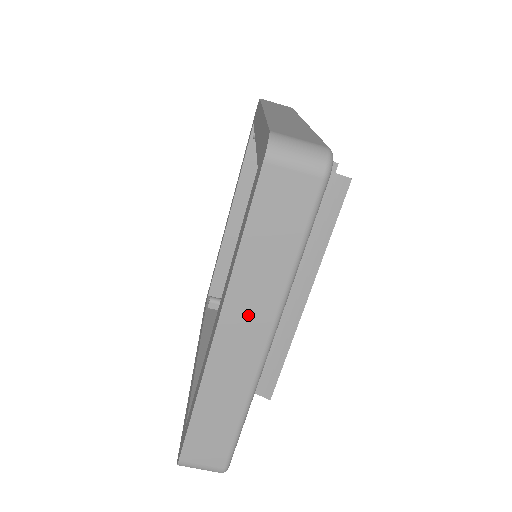
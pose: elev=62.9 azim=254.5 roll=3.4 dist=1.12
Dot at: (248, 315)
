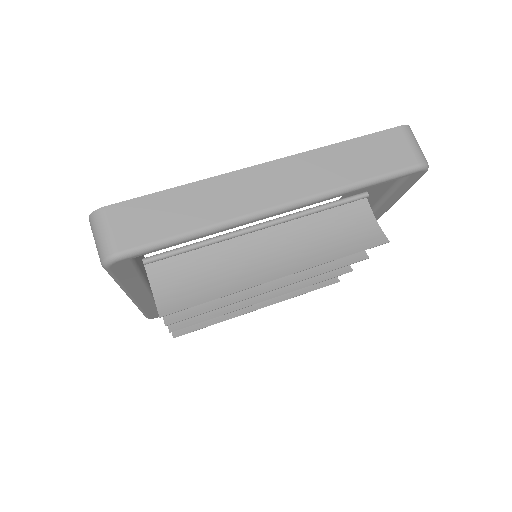
Dot at: (296, 177)
